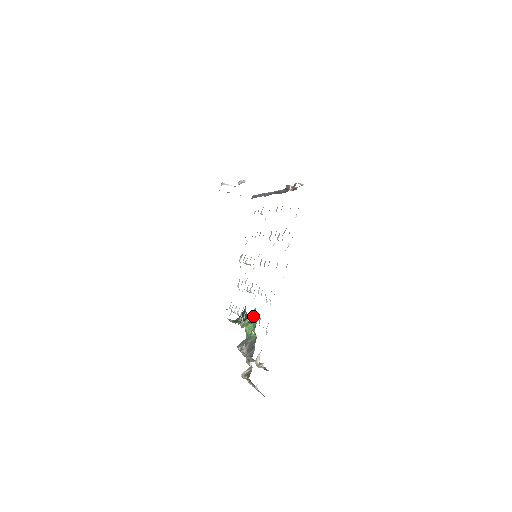
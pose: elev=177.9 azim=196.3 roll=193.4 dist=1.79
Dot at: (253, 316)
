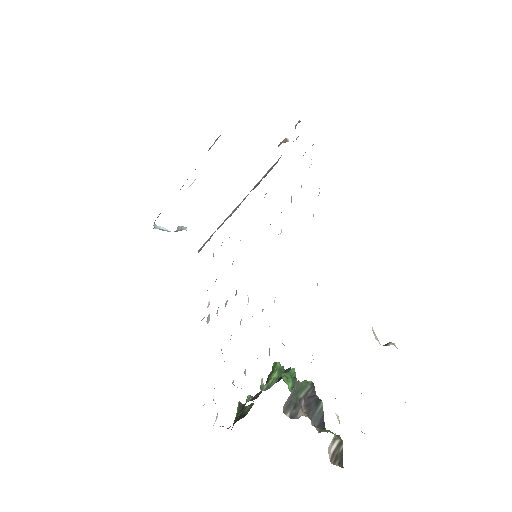
Dot at: (279, 369)
